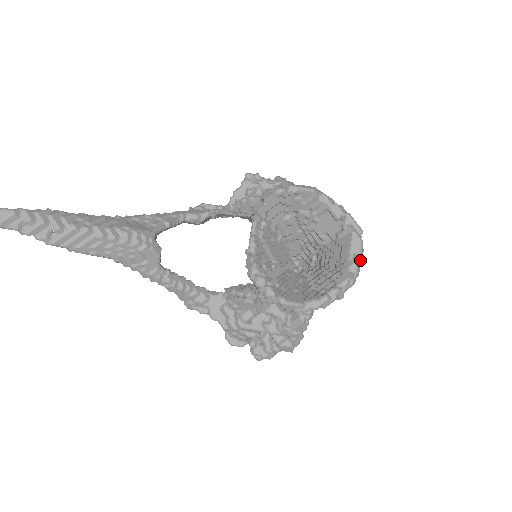
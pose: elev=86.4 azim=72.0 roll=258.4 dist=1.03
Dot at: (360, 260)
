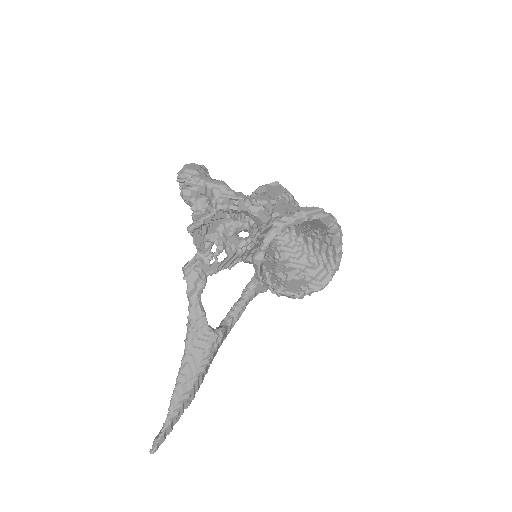
Dot at: (336, 222)
